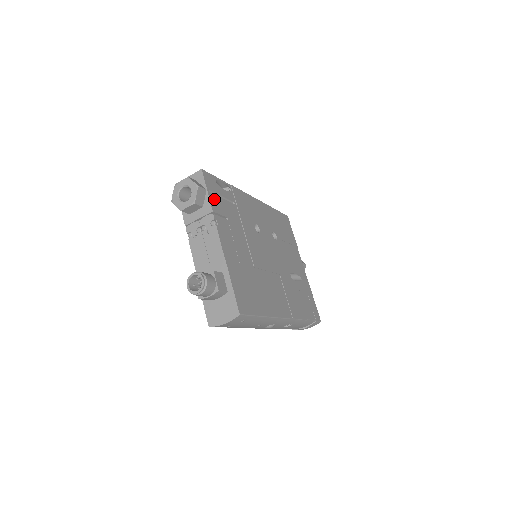
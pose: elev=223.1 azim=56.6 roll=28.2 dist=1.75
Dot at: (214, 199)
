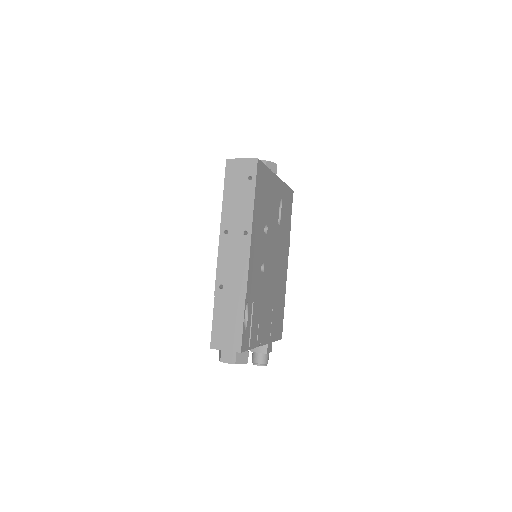
Dot at: (252, 341)
